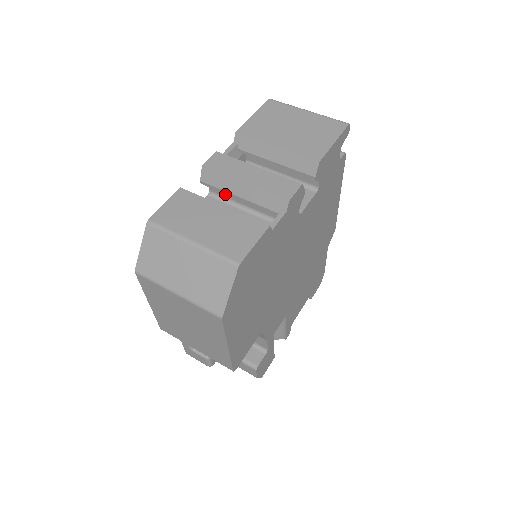
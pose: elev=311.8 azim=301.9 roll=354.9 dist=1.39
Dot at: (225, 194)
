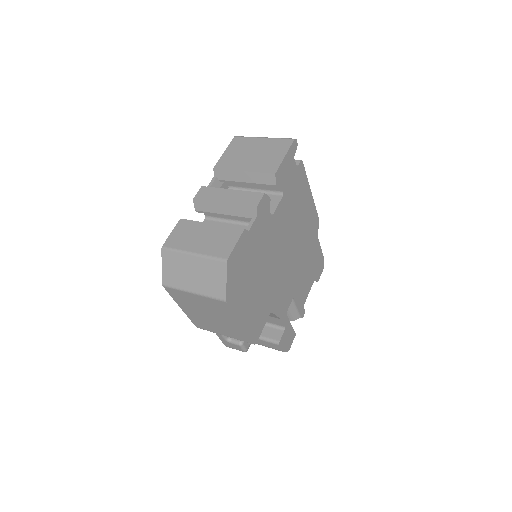
Dot at: (216, 215)
